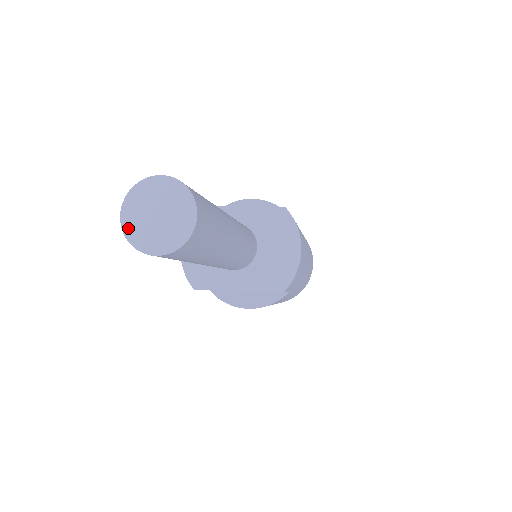
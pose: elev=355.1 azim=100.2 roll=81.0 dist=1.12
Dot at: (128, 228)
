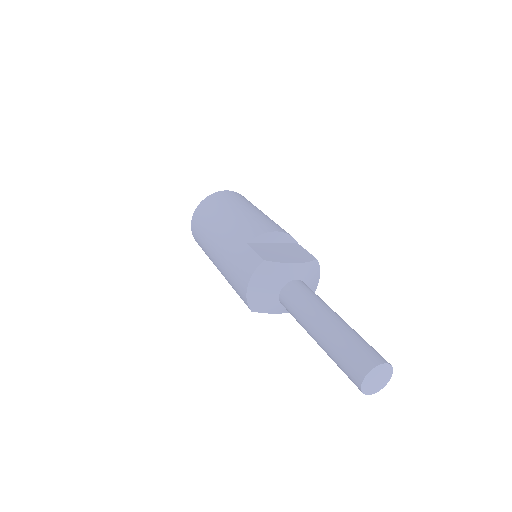
Dot at: (364, 387)
